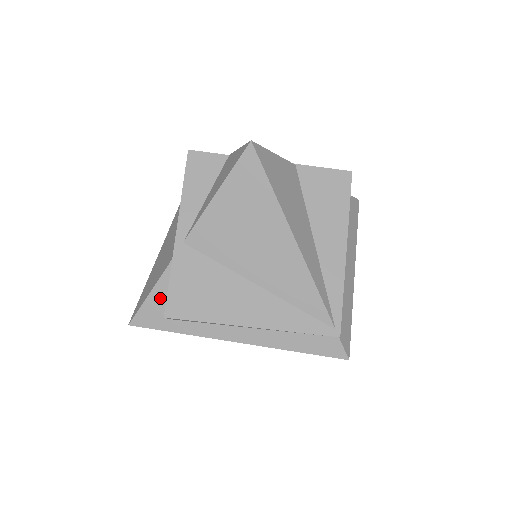
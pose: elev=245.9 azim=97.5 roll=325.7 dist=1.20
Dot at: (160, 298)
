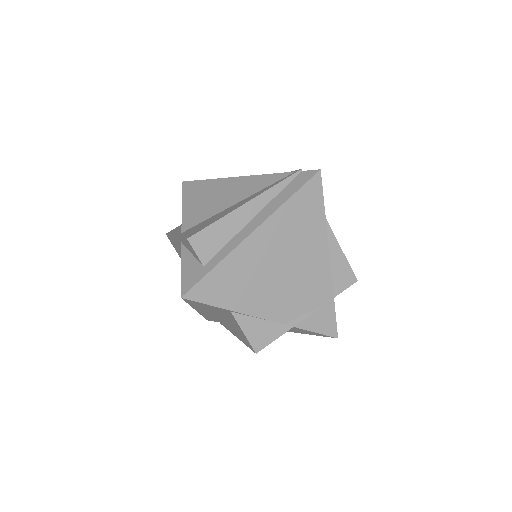
Dot at: (189, 264)
